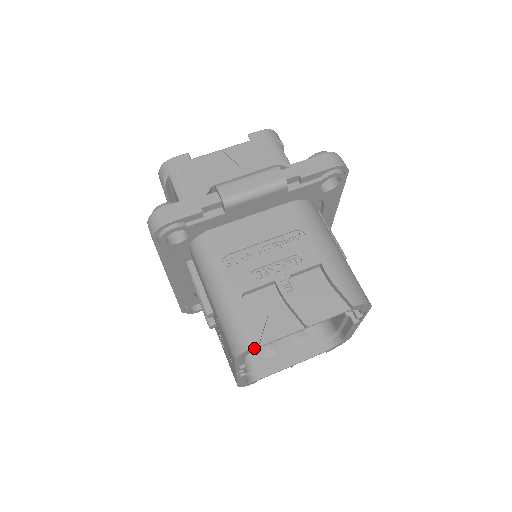
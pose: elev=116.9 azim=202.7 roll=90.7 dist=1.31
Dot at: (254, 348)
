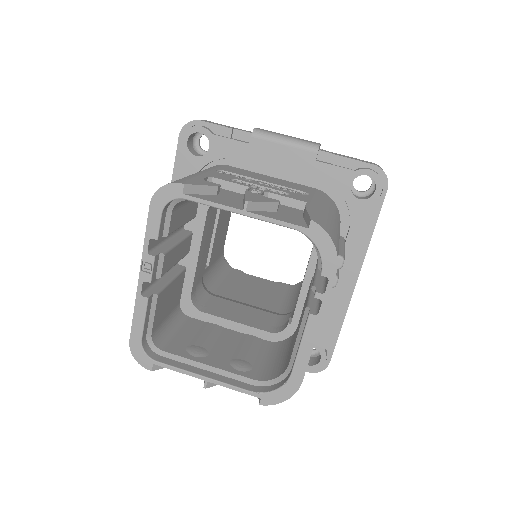
Dot at: (178, 190)
